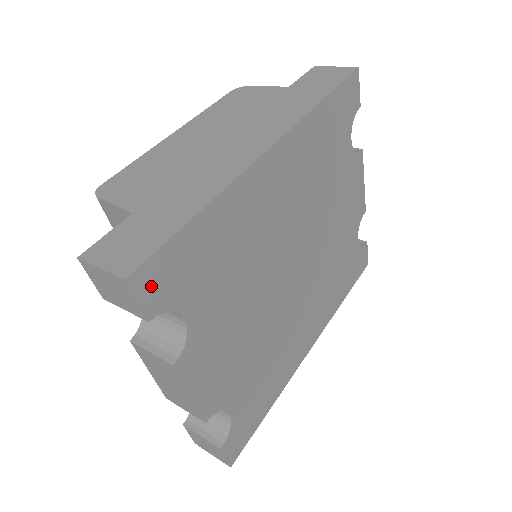
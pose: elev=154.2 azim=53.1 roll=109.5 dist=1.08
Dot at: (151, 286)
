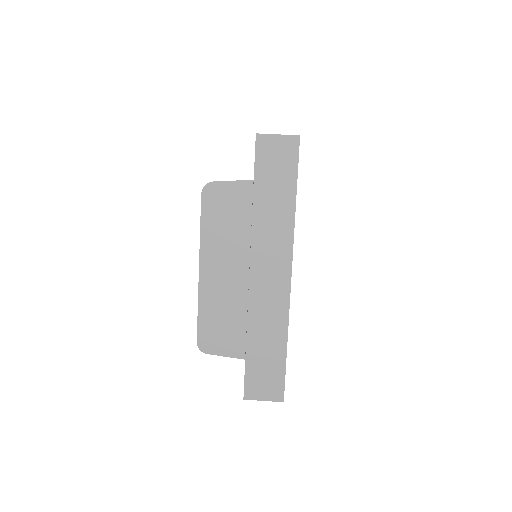
Dot at: occluded
